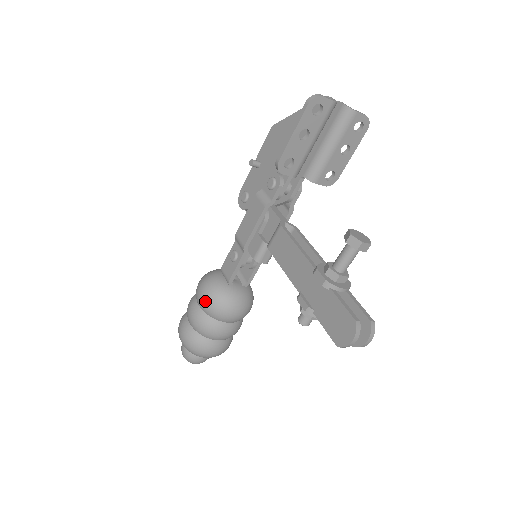
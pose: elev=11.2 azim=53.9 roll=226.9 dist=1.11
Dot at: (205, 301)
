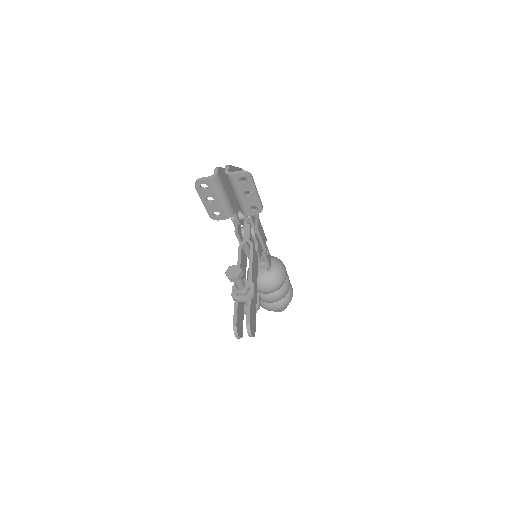
Dot at: occluded
